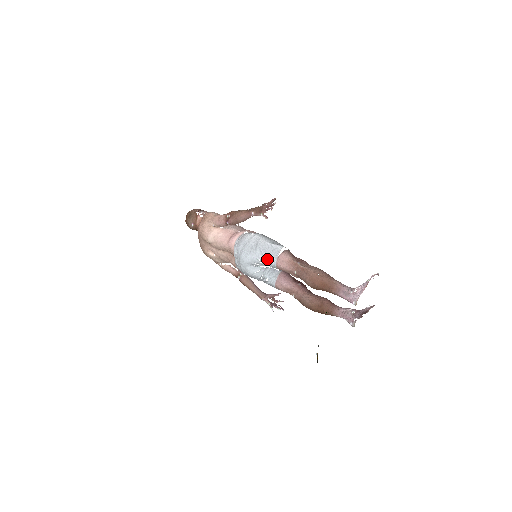
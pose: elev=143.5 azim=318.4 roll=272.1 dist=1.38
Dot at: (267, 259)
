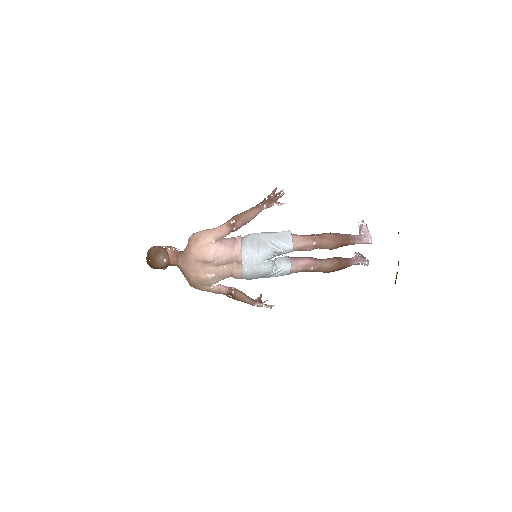
Dot at: (282, 246)
